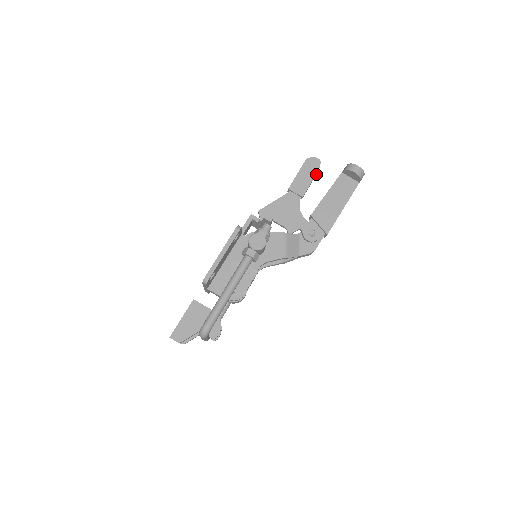
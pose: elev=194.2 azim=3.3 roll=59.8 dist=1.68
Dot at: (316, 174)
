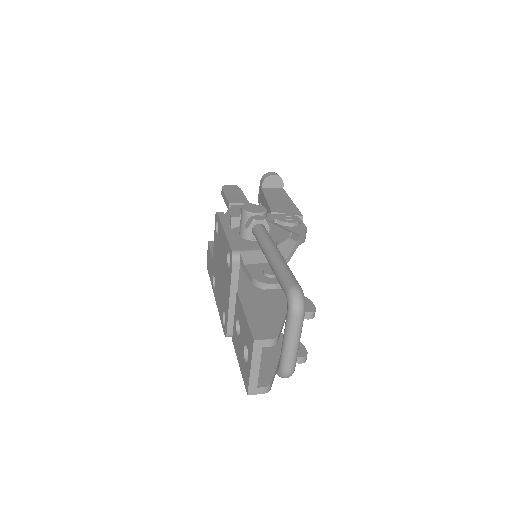
Dot at: occluded
